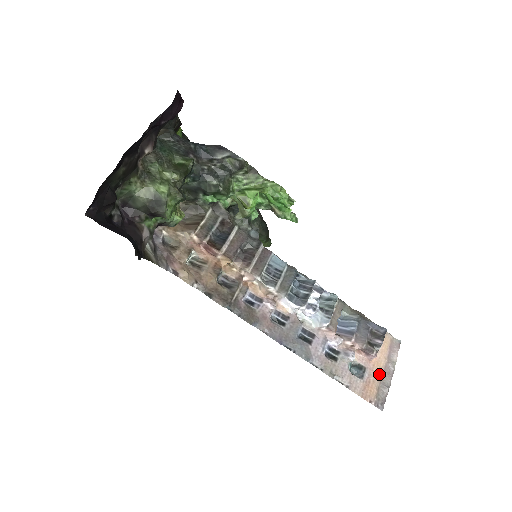
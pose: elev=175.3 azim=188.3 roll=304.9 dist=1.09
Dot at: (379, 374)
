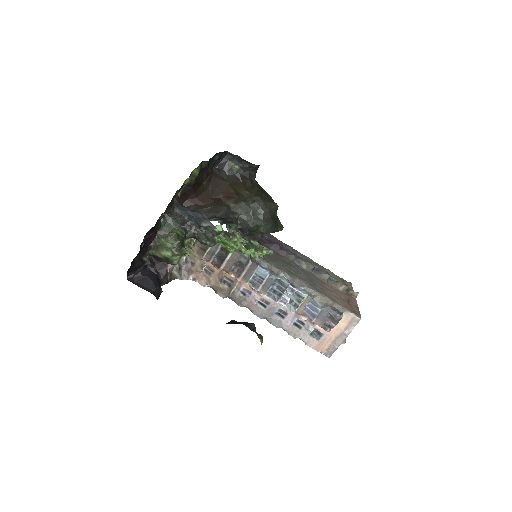
Dot at: (334, 338)
